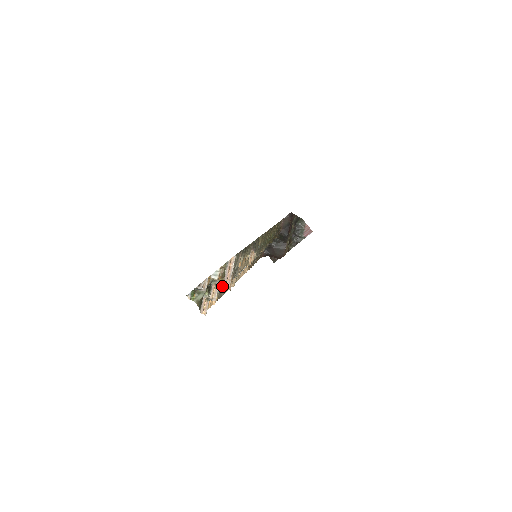
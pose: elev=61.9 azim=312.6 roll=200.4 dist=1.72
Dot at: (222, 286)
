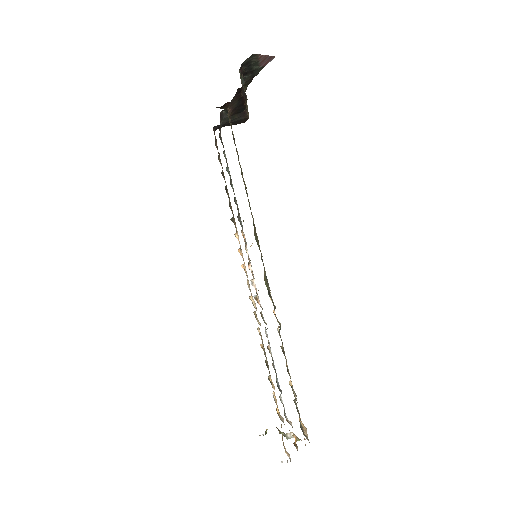
Dot at: occluded
